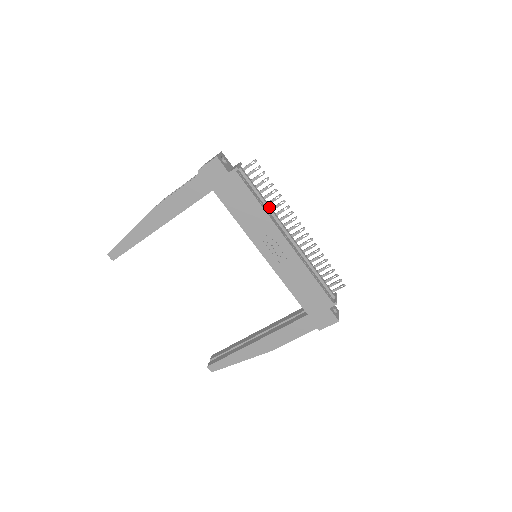
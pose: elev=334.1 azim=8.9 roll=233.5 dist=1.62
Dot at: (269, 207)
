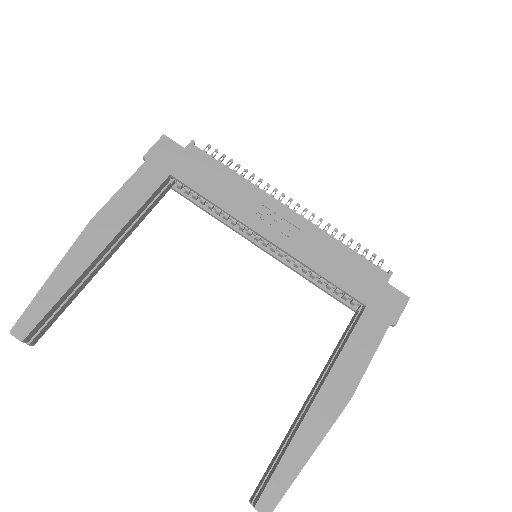
Dot at: occluded
